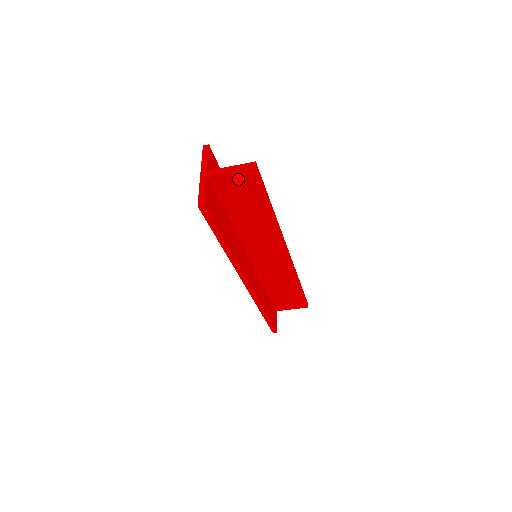
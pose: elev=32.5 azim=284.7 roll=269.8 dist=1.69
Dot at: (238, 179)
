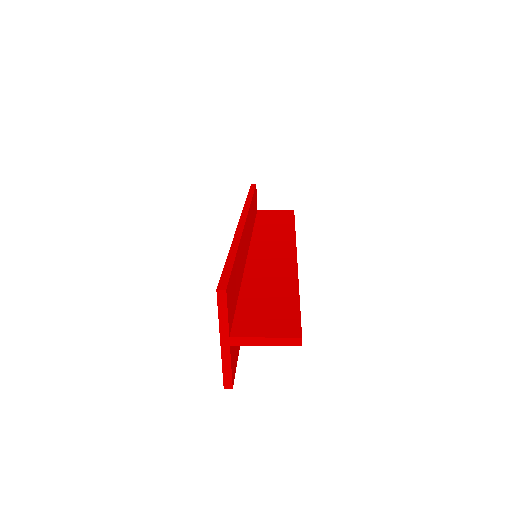
Dot at: occluded
